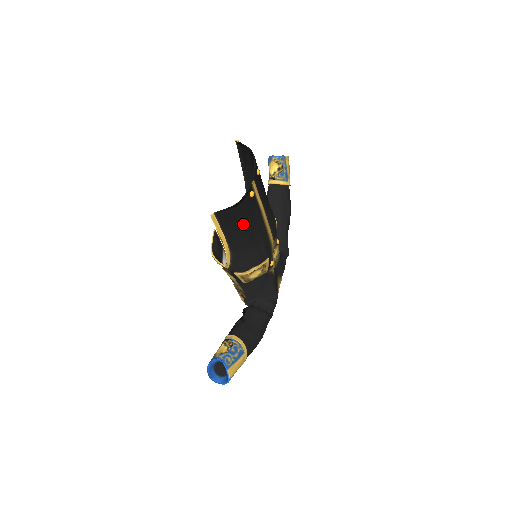
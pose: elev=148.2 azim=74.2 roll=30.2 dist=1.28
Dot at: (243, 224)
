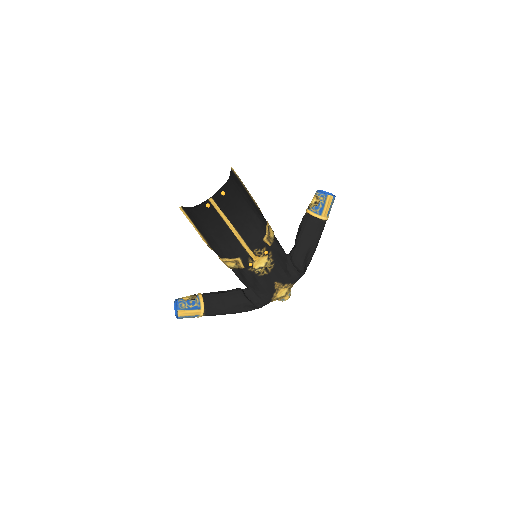
Dot at: (203, 223)
